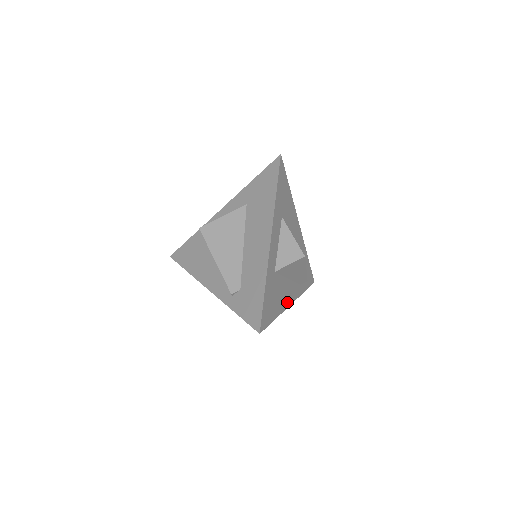
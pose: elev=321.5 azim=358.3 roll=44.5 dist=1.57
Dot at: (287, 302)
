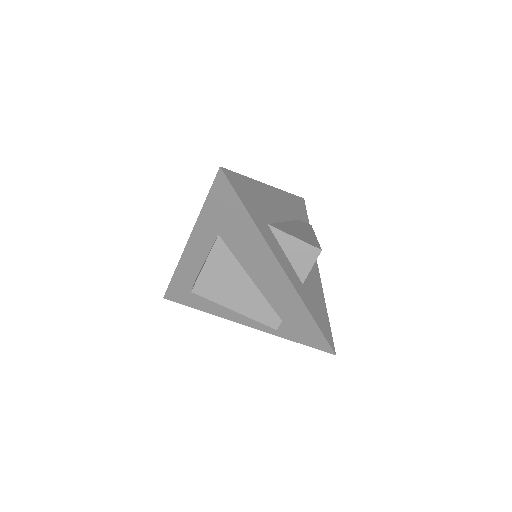
Dot at: (317, 276)
